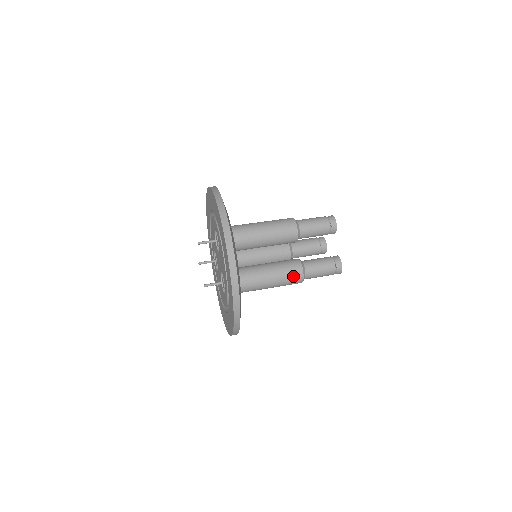
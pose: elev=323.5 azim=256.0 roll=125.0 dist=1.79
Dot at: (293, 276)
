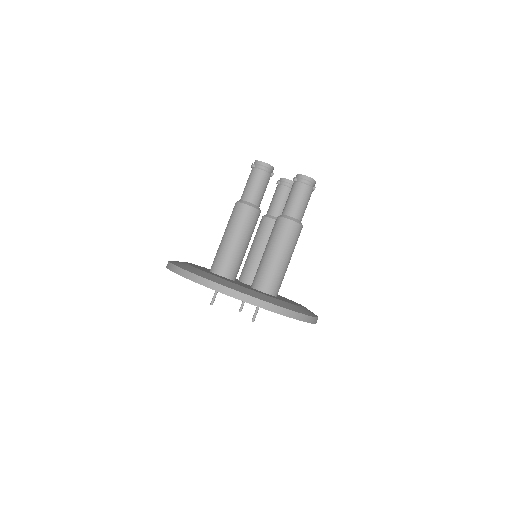
Dot at: occluded
